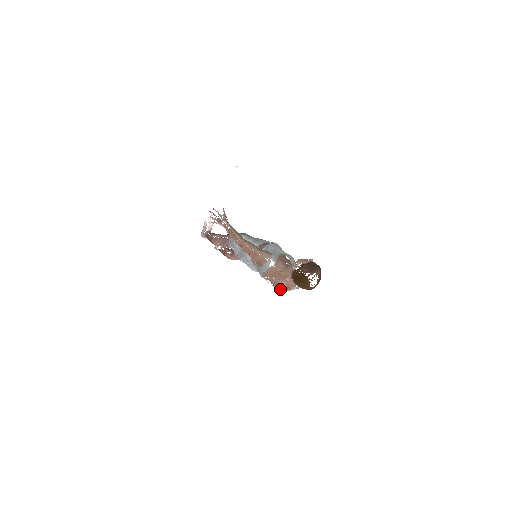
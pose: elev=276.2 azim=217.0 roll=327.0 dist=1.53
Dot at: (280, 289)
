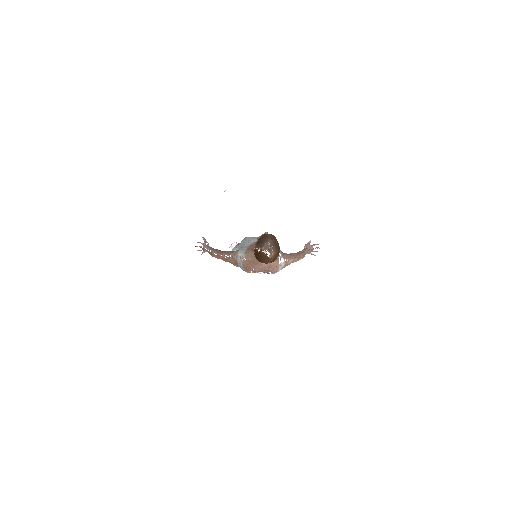
Dot at: (272, 273)
